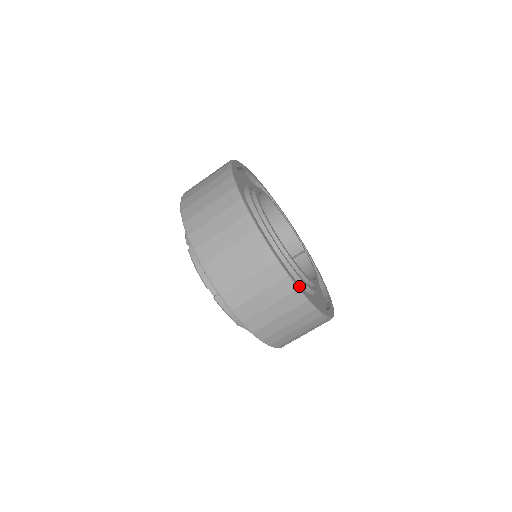
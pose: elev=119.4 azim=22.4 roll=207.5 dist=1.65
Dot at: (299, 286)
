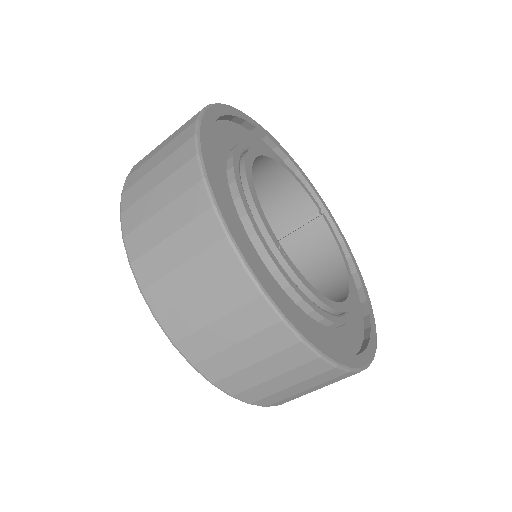
Dot at: (349, 360)
